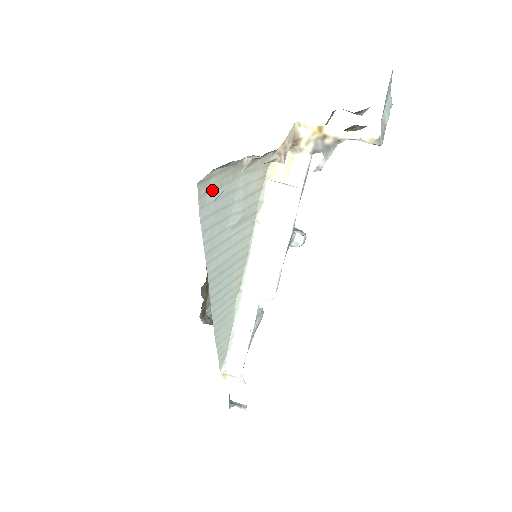
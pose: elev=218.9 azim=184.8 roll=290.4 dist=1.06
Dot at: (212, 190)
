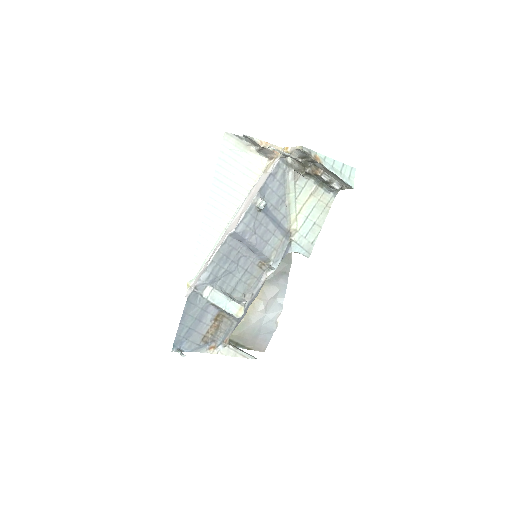
Dot at: (231, 143)
